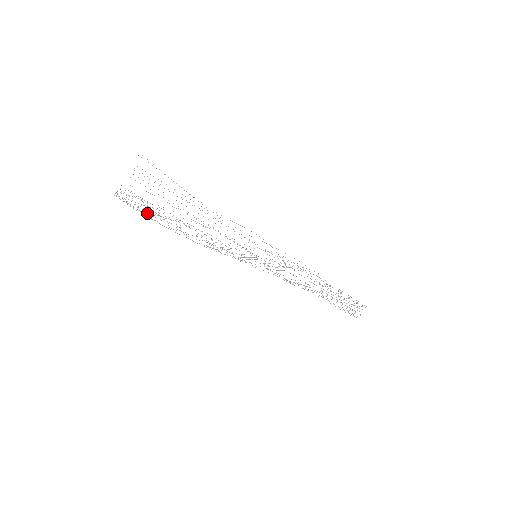
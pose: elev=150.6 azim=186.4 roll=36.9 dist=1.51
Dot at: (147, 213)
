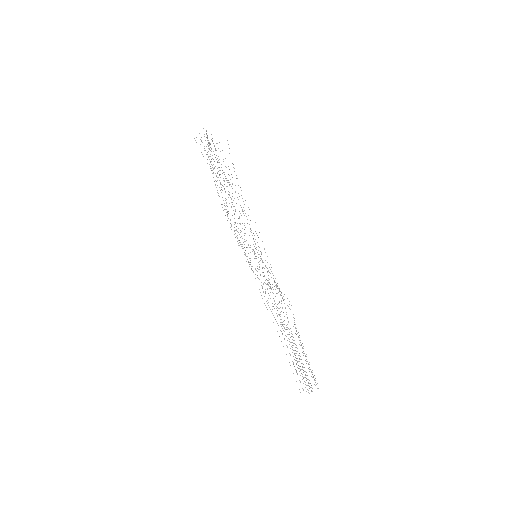
Dot at: occluded
